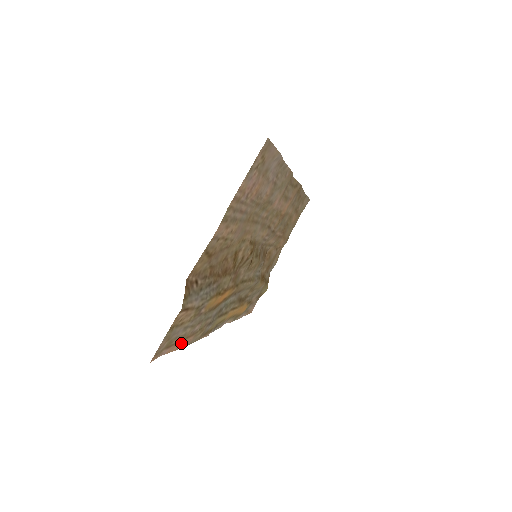
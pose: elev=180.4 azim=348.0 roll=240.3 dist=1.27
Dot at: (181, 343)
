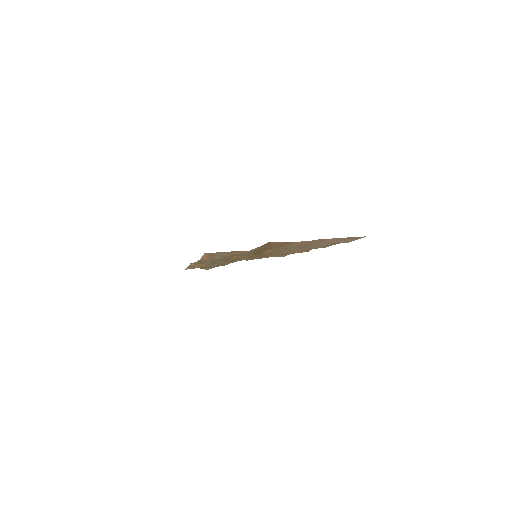
Dot at: (207, 257)
